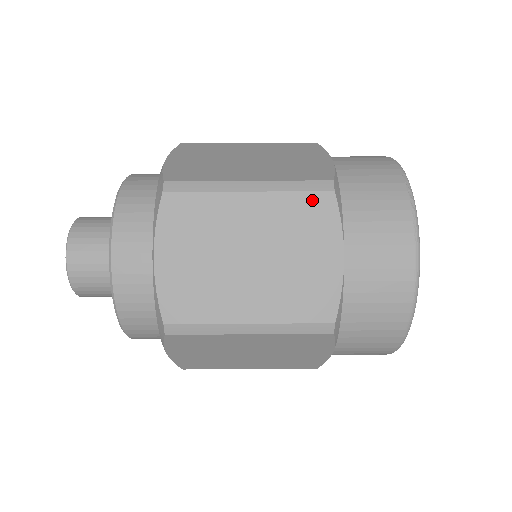
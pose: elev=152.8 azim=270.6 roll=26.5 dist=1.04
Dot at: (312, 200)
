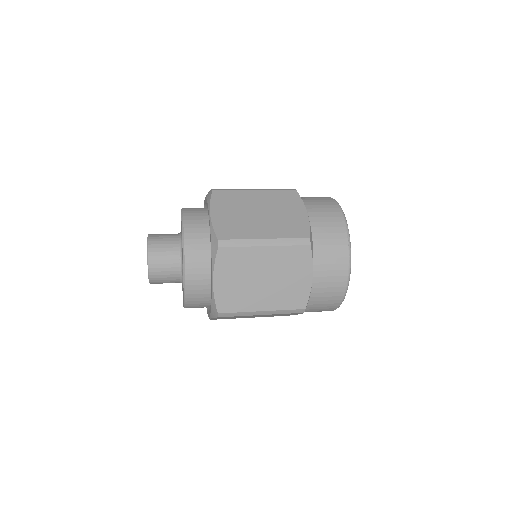
Dot at: (298, 250)
